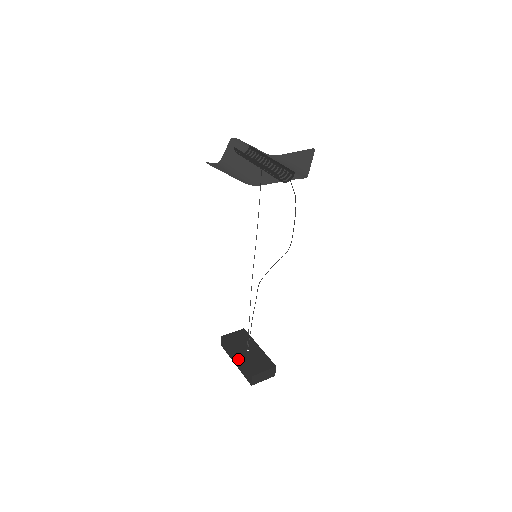
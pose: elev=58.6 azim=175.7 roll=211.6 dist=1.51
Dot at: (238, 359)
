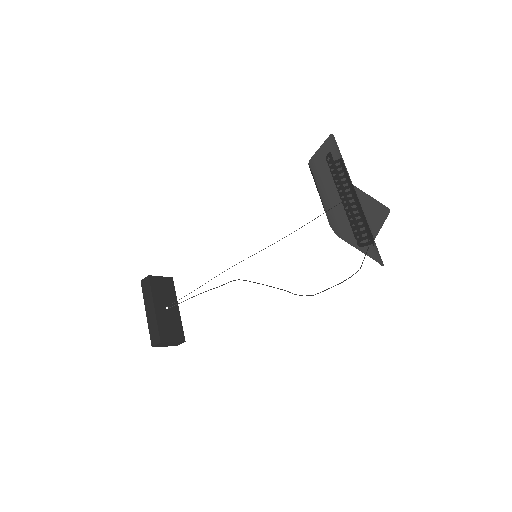
Dot at: (154, 313)
